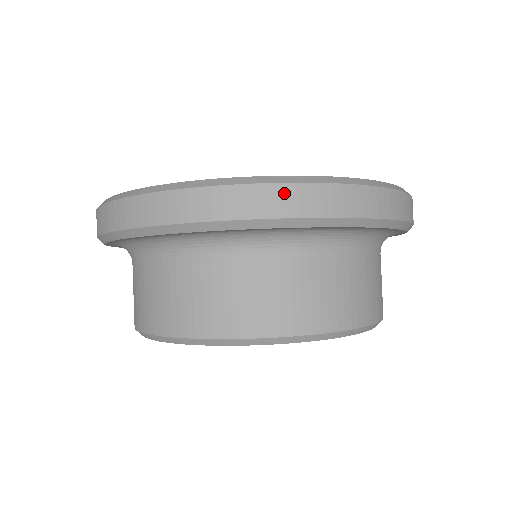
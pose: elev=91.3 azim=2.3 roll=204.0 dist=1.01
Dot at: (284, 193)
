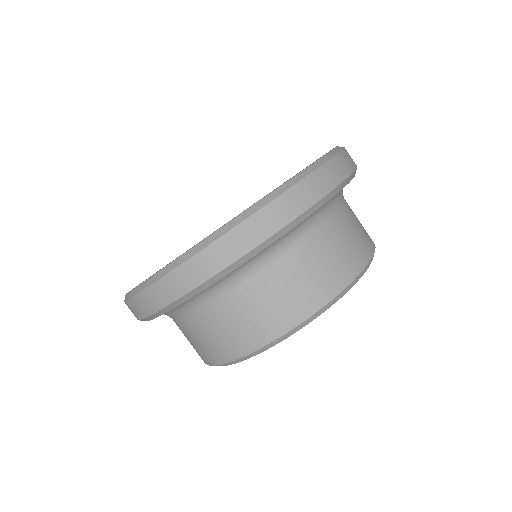
Dot at: (341, 160)
